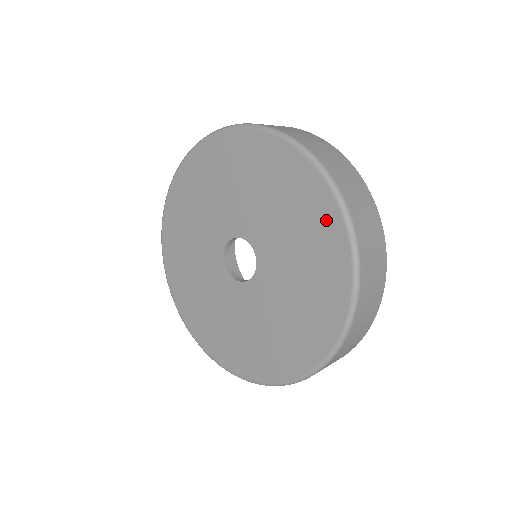
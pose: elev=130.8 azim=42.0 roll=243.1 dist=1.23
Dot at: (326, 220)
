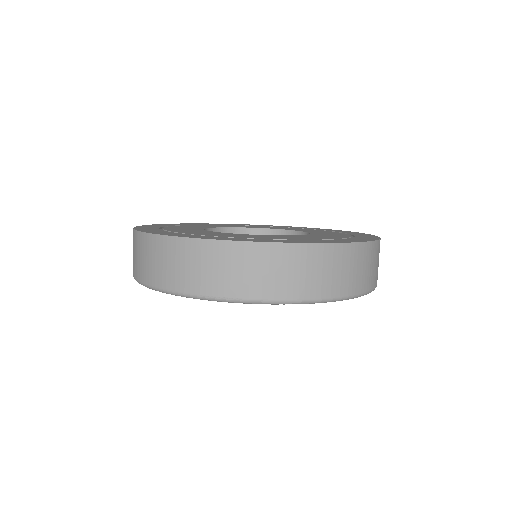
Dot at: occluded
